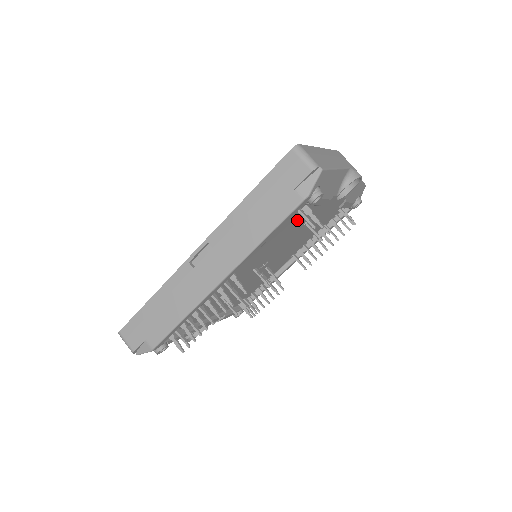
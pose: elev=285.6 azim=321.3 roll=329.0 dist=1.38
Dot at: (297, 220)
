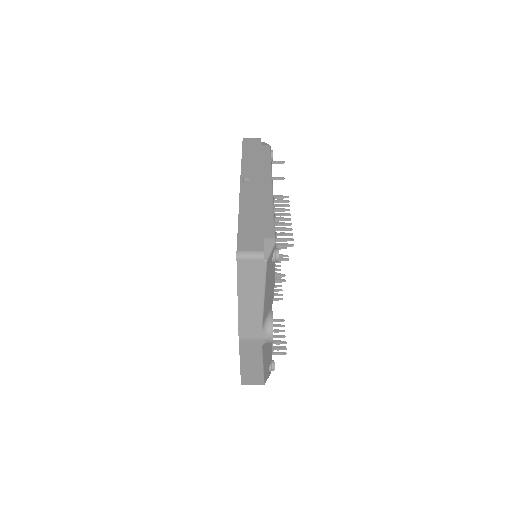
Dot at: occluded
